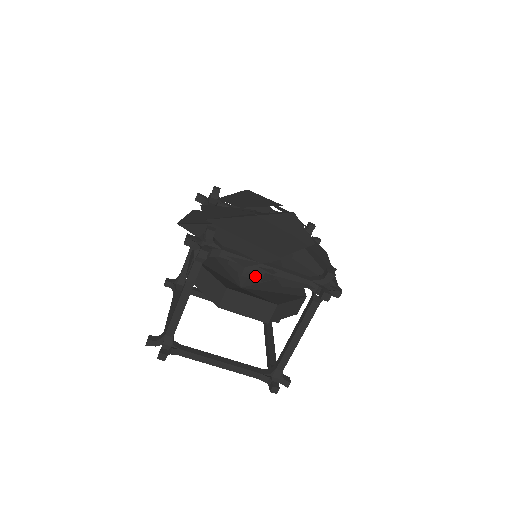
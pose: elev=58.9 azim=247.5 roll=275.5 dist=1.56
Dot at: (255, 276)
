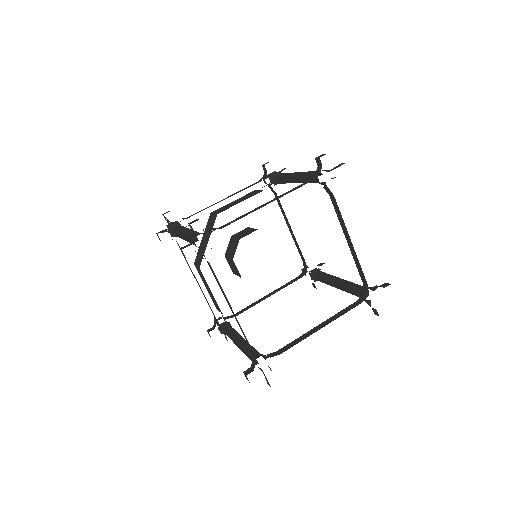
Dot at: (250, 233)
